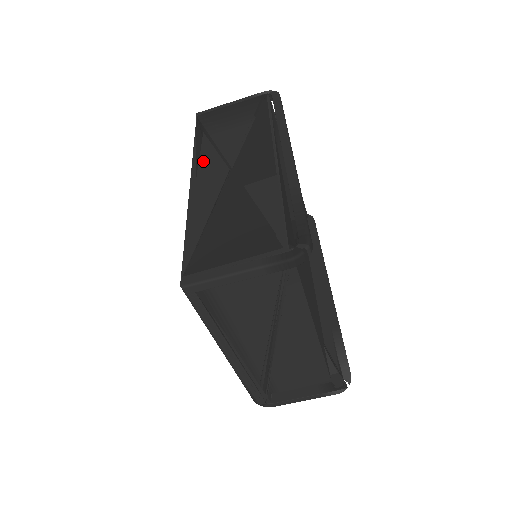
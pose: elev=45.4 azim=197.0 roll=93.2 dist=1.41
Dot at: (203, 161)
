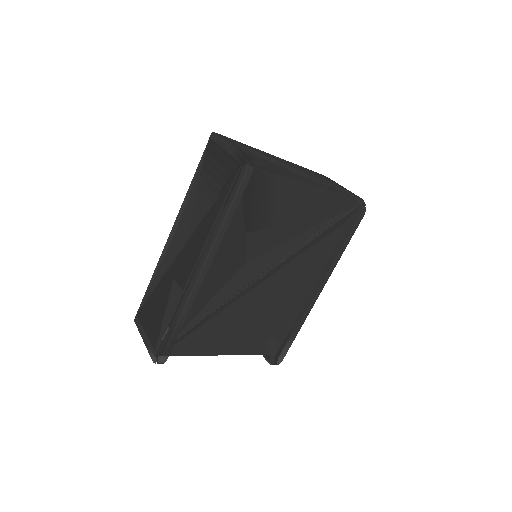
Dot at: (186, 214)
